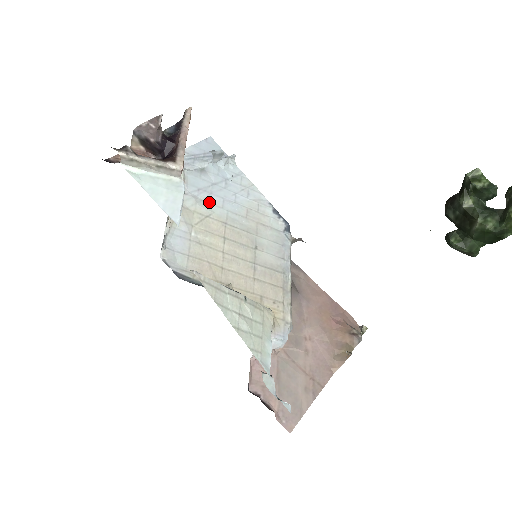
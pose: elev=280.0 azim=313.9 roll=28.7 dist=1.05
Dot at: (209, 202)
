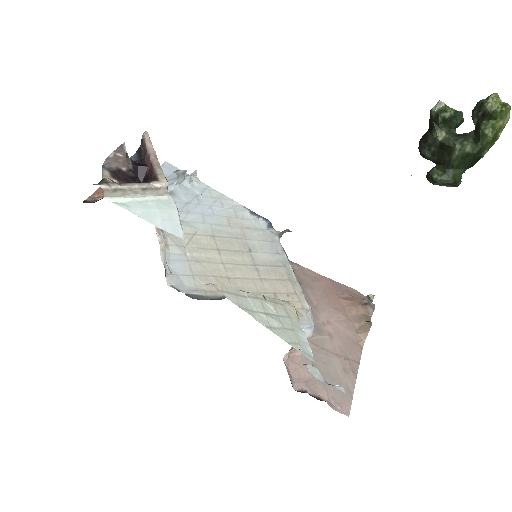
Dot at: (190, 221)
